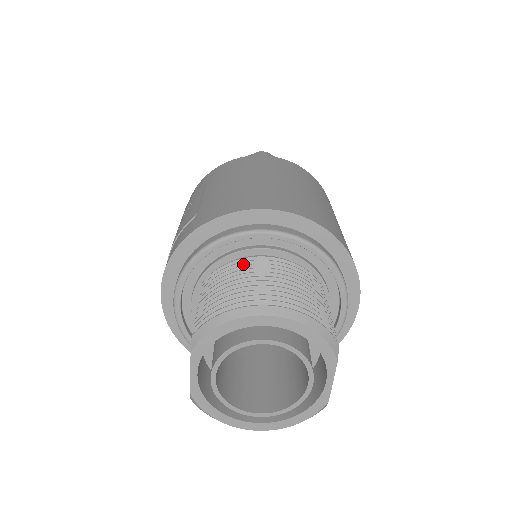
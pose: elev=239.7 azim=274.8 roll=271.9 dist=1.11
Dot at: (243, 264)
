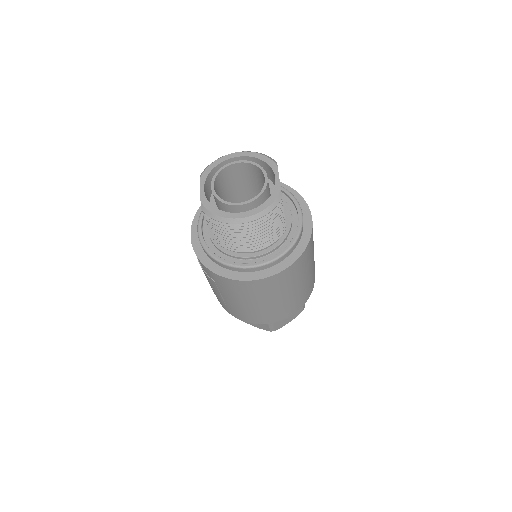
Dot at: occluded
